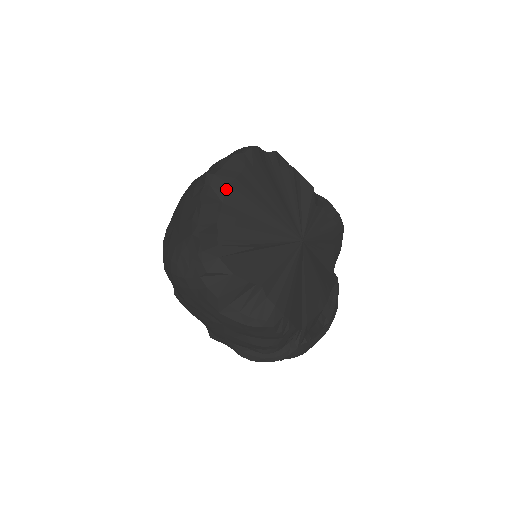
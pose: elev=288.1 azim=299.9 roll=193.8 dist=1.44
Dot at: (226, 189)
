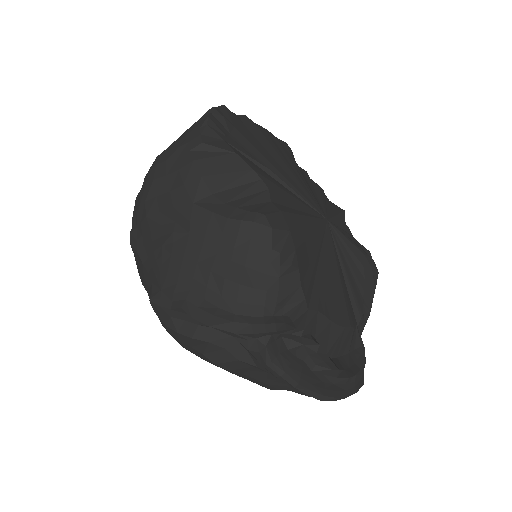
Dot at: (253, 125)
